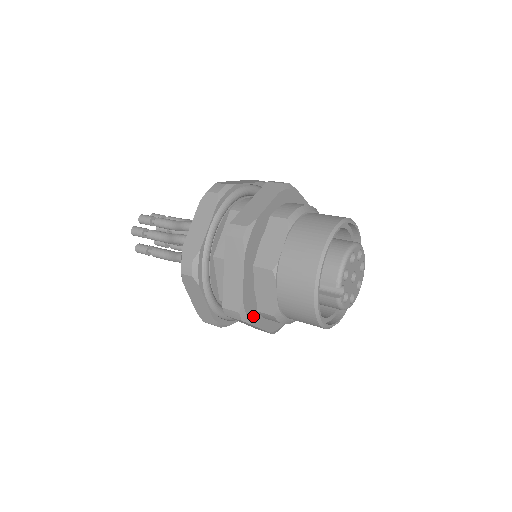
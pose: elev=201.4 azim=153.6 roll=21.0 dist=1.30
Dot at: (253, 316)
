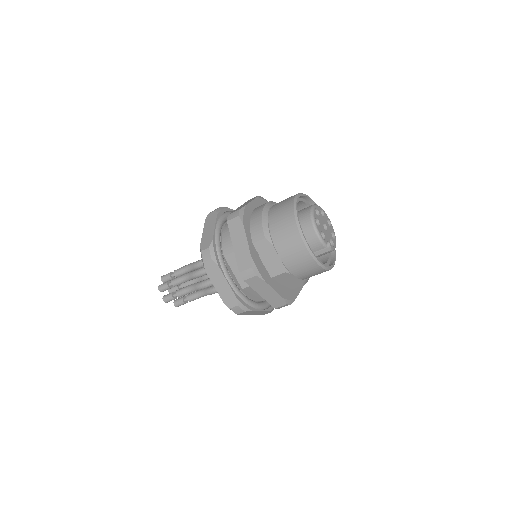
Dot at: (292, 295)
